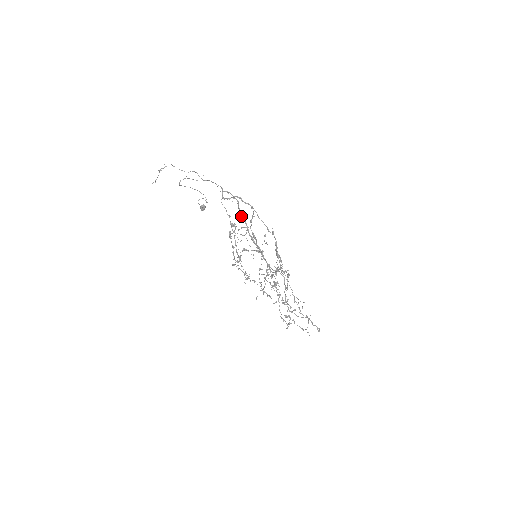
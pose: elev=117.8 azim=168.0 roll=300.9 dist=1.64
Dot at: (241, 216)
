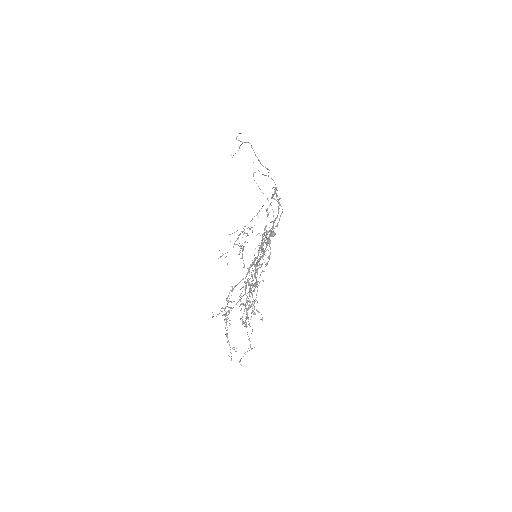
Dot at: (274, 221)
